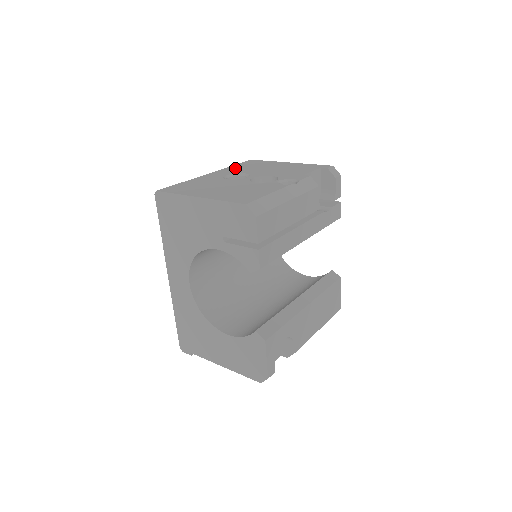
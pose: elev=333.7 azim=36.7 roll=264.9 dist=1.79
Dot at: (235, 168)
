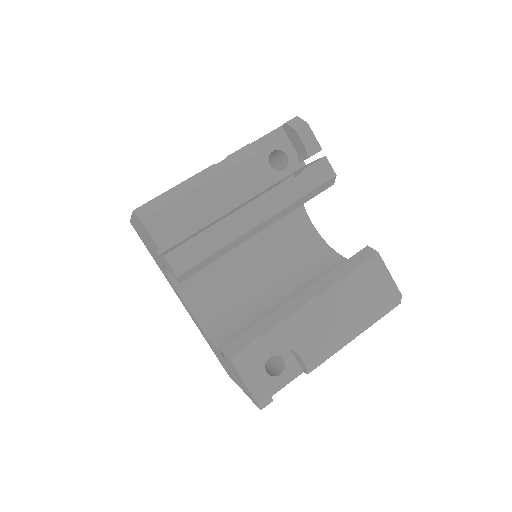
Dot at: occluded
